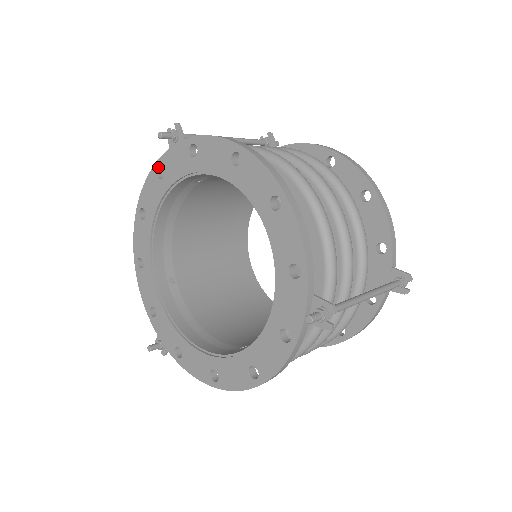
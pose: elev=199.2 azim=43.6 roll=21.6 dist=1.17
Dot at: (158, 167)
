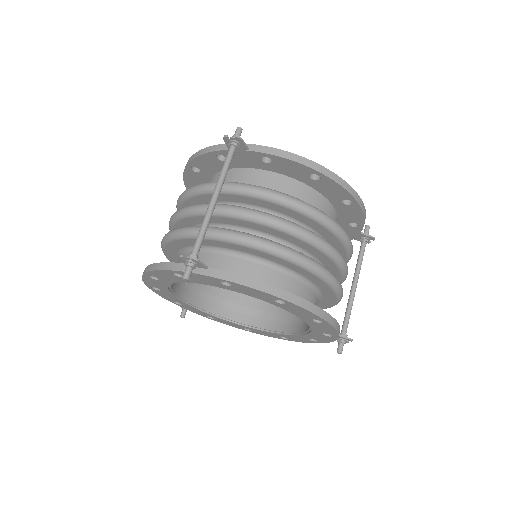
Dot at: occluded
